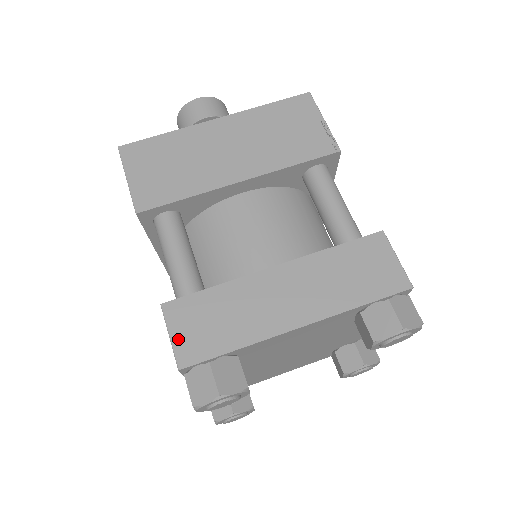
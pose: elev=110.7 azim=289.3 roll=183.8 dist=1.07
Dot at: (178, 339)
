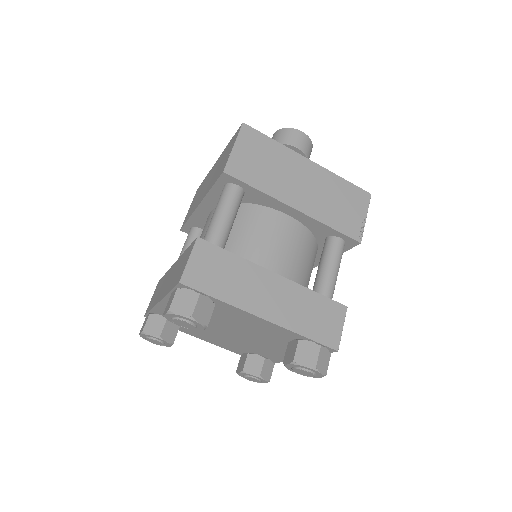
Dot at: (192, 265)
